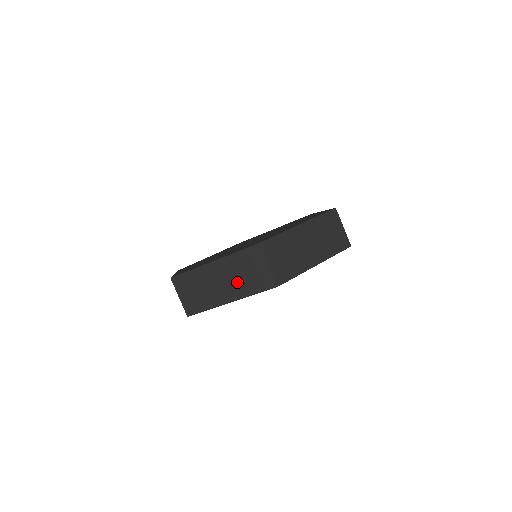
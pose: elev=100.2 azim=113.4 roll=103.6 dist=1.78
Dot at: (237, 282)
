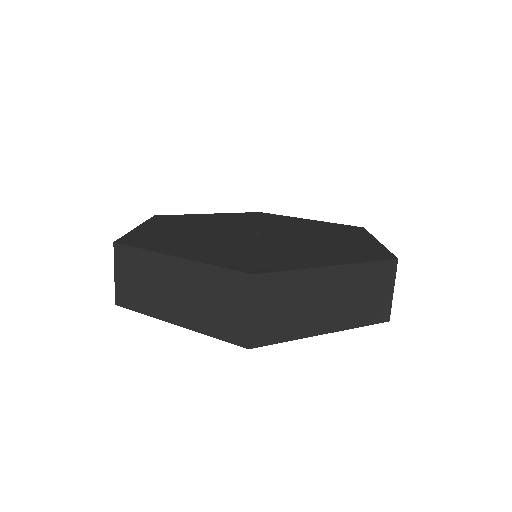
Dot at: (196, 305)
